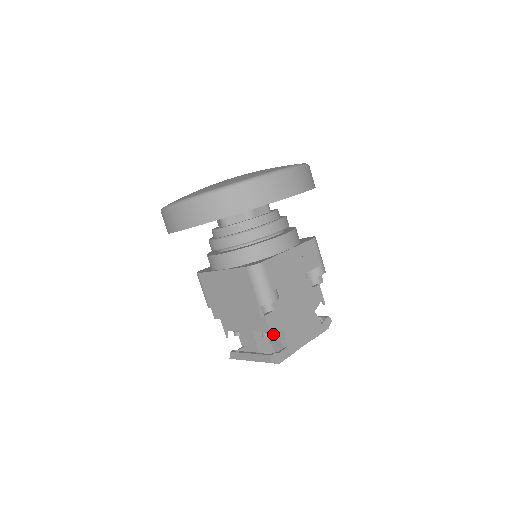
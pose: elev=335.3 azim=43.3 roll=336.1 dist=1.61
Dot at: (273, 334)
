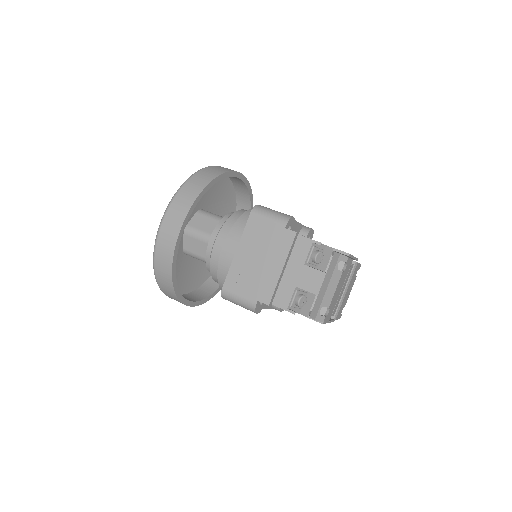
Dot at: (320, 252)
